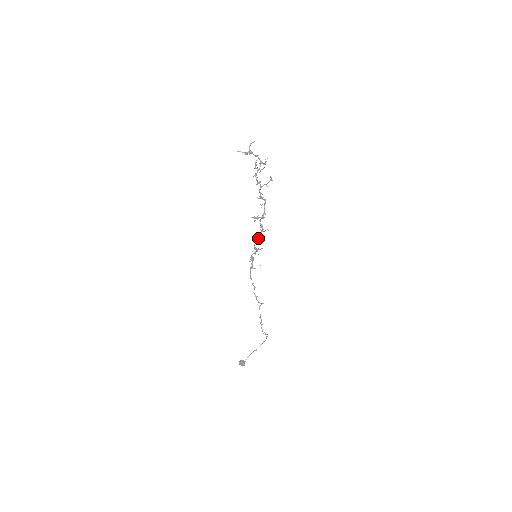
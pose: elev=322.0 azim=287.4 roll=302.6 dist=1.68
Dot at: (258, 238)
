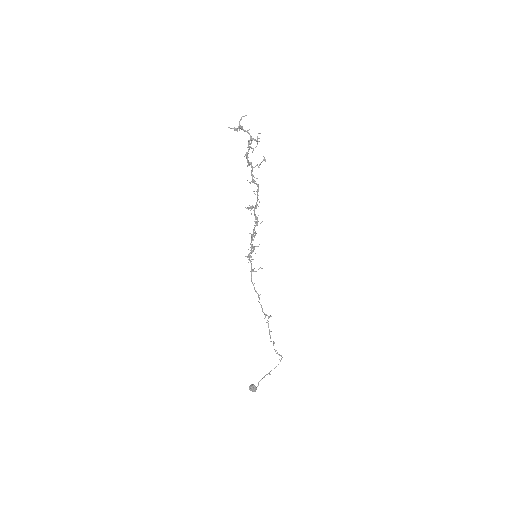
Dot at: (253, 233)
